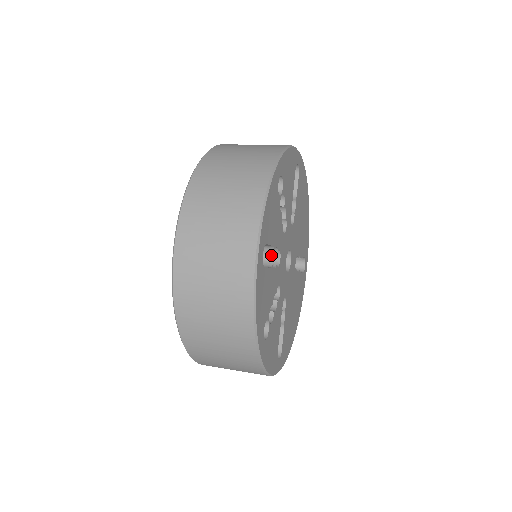
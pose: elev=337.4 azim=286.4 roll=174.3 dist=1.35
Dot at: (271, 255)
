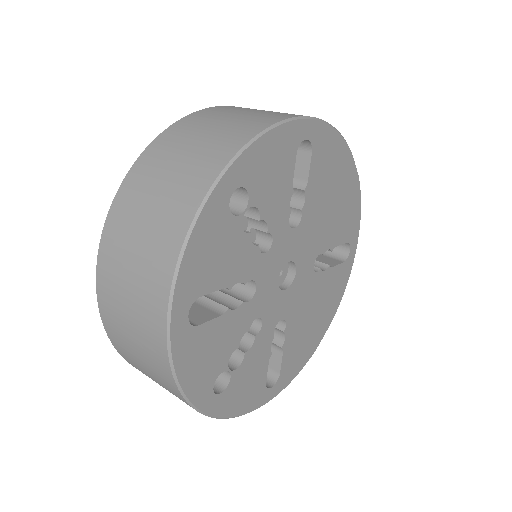
Dot at: occluded
